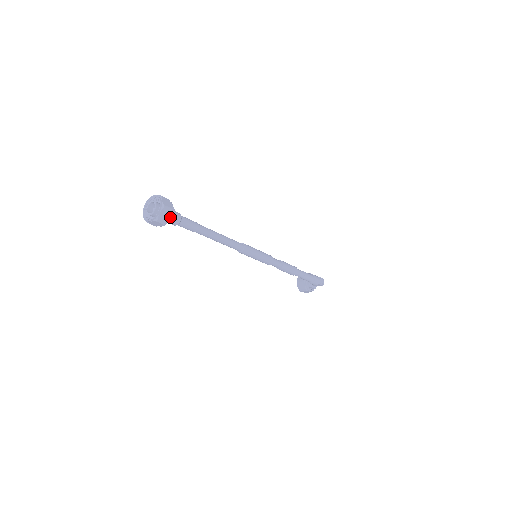
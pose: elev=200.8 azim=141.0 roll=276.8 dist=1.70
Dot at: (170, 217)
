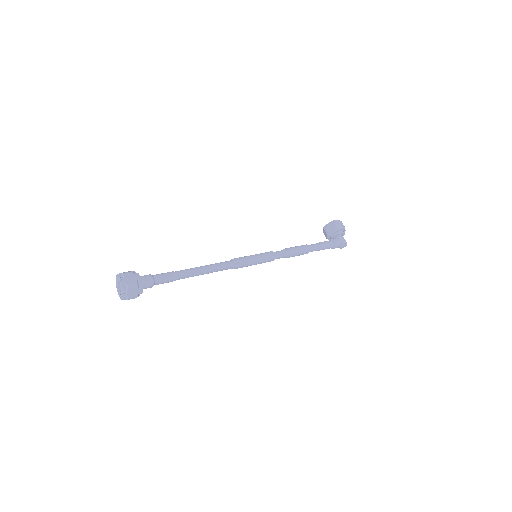
Dot at: occluded
